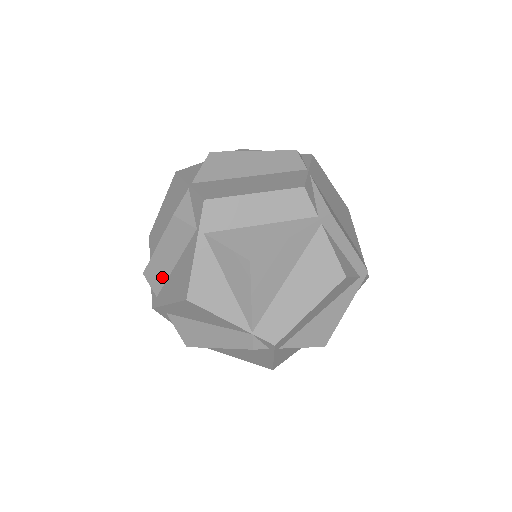
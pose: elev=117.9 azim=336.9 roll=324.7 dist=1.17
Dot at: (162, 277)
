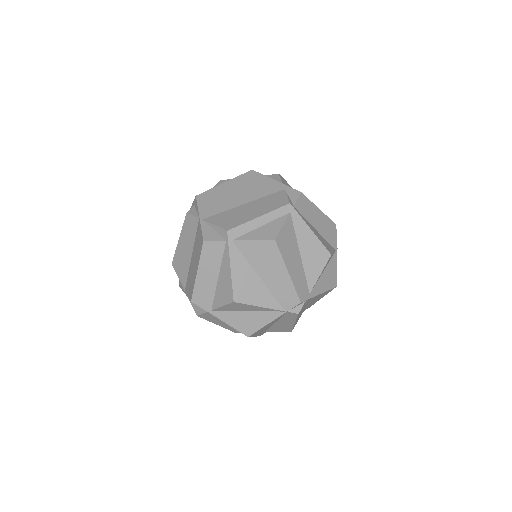
Dot at: occluded
